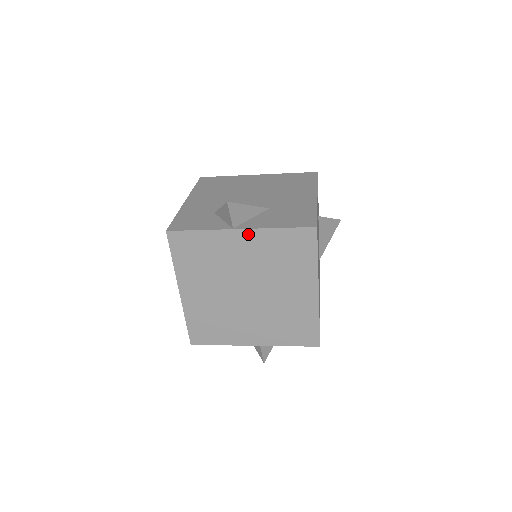
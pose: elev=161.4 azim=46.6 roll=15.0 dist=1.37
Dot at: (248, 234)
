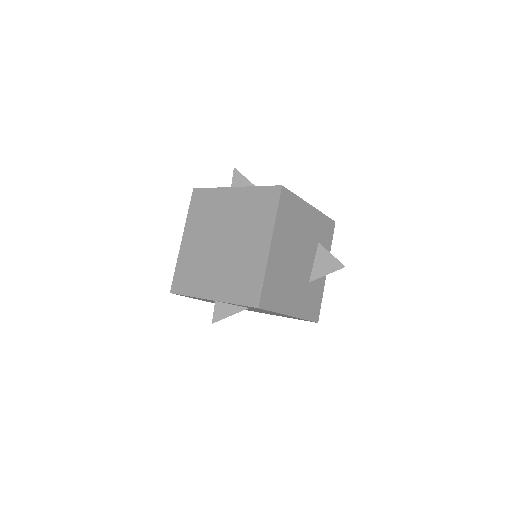
Dot at: (238, 191)
